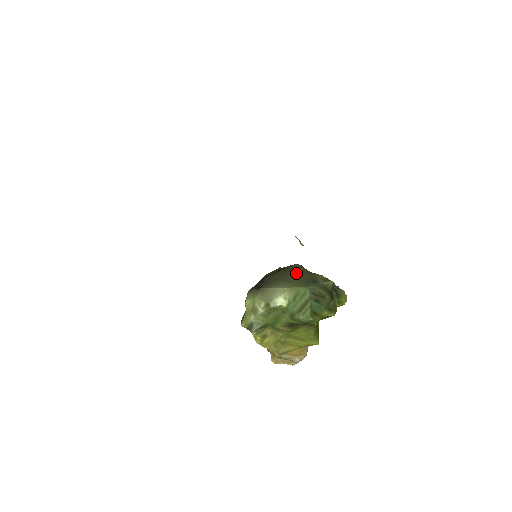
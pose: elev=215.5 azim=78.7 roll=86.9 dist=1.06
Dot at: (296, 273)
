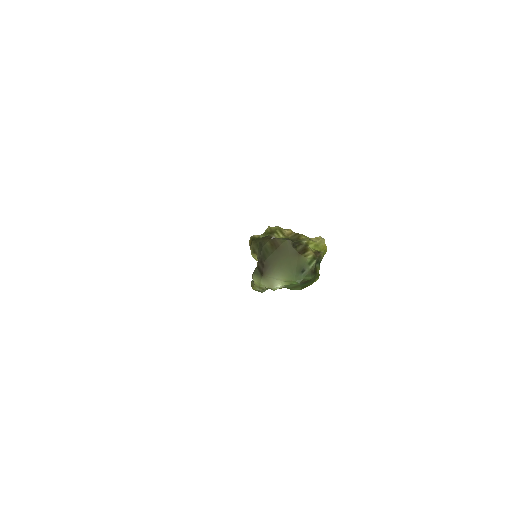
Dot at: (288, 257)
